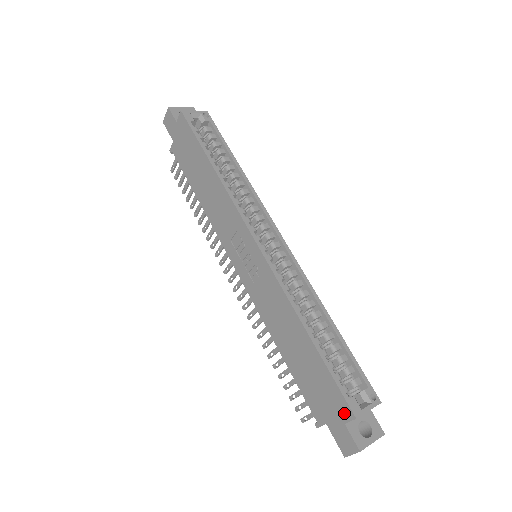
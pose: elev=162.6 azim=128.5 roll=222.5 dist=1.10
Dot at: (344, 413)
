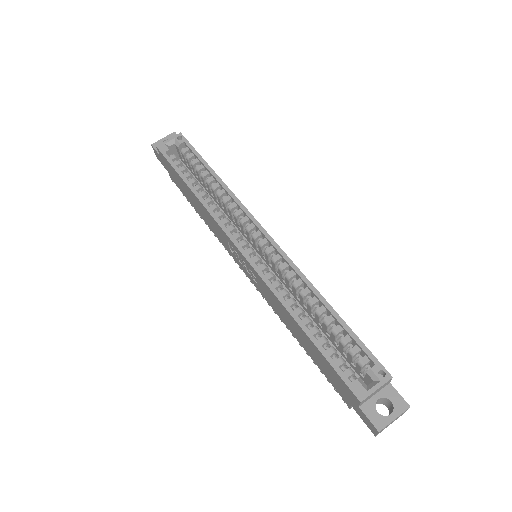
Dot at: (353, 397)
